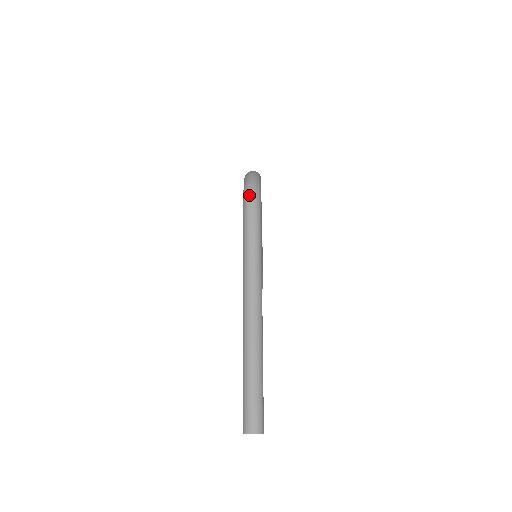
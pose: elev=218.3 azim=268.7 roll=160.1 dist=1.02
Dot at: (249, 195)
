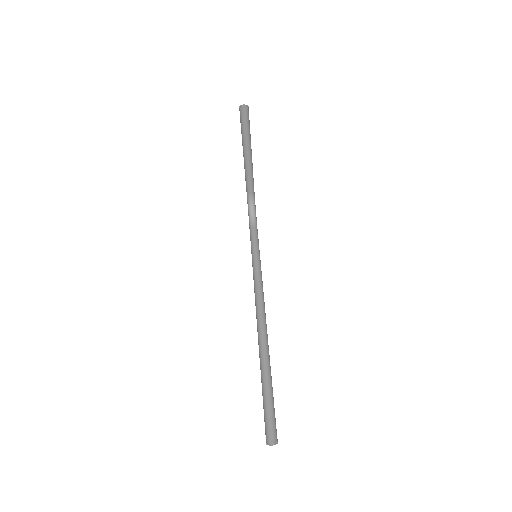
Dot at: occluded
